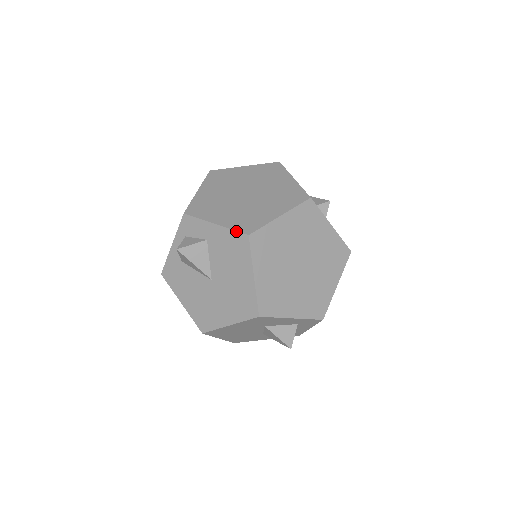
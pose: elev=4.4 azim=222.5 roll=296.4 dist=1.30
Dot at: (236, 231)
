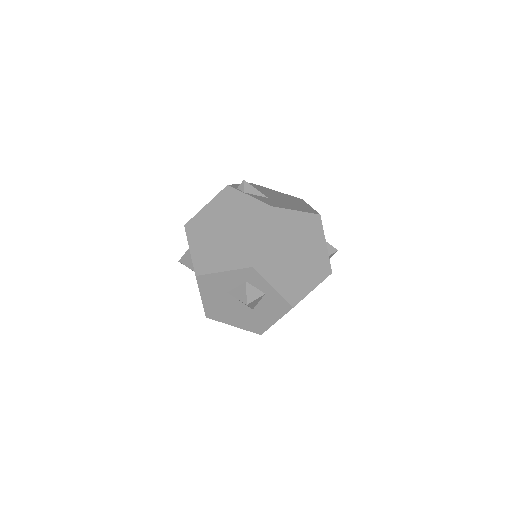
Dot at: occluded
